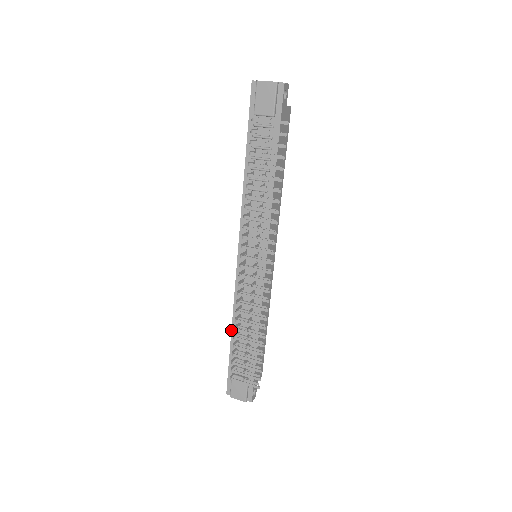
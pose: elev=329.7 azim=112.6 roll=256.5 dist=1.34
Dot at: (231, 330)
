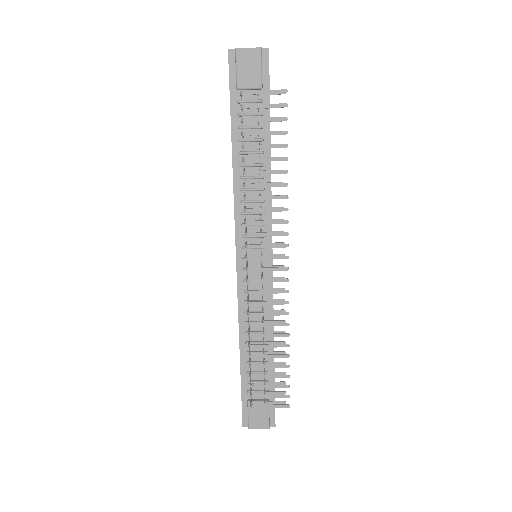
Dot at: occluded
